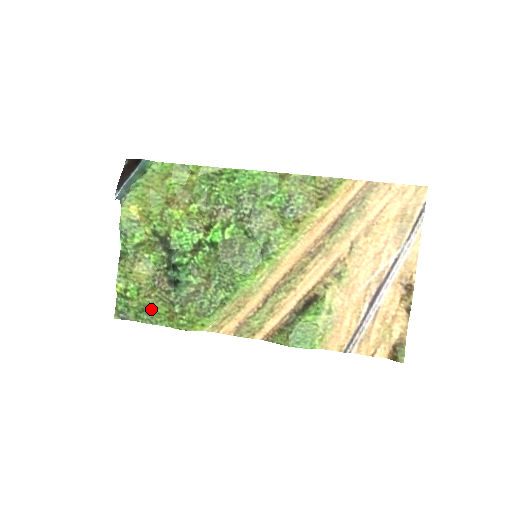
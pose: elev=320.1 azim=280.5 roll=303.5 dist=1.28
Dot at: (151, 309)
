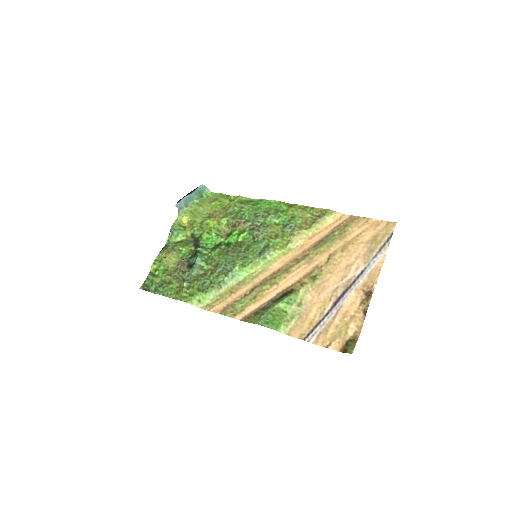
Dot at: (168, 284)
